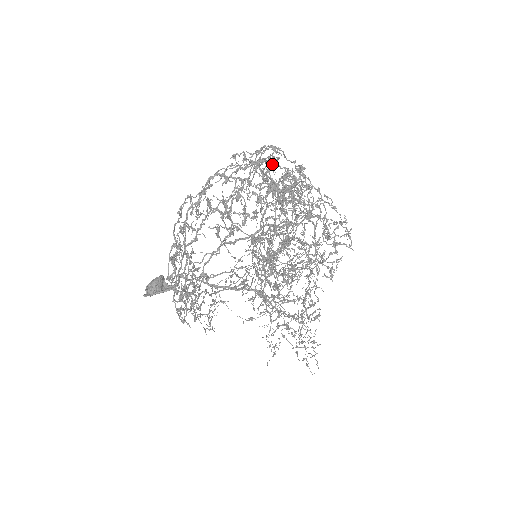
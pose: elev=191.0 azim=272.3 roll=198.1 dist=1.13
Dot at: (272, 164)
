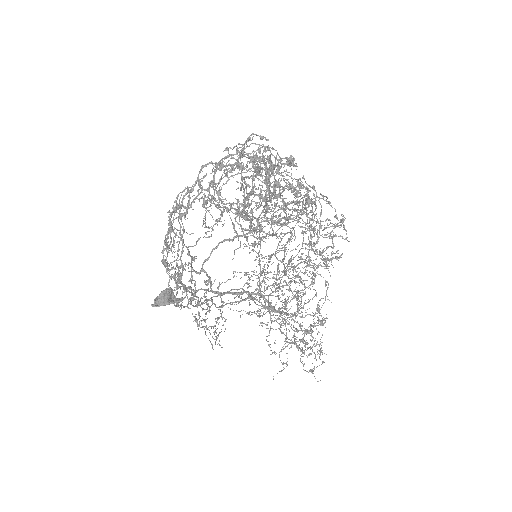
Dot at: (260, 150)
